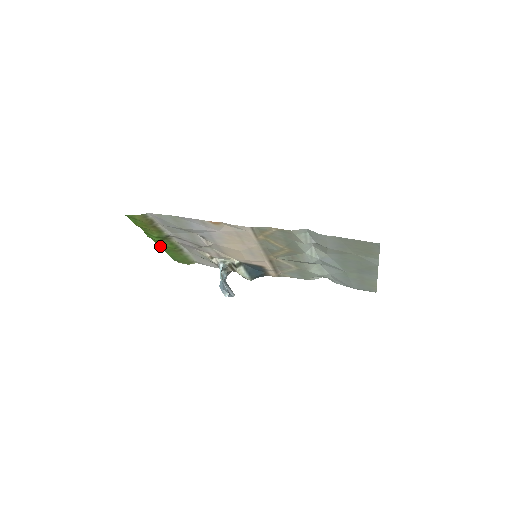
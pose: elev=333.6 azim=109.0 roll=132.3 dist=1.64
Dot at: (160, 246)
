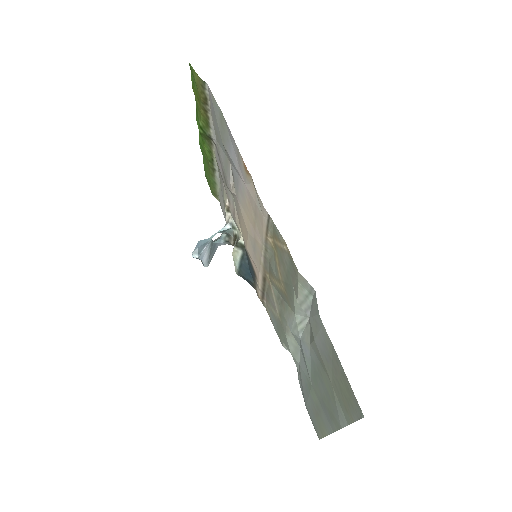
Dot at: (201, 142)
